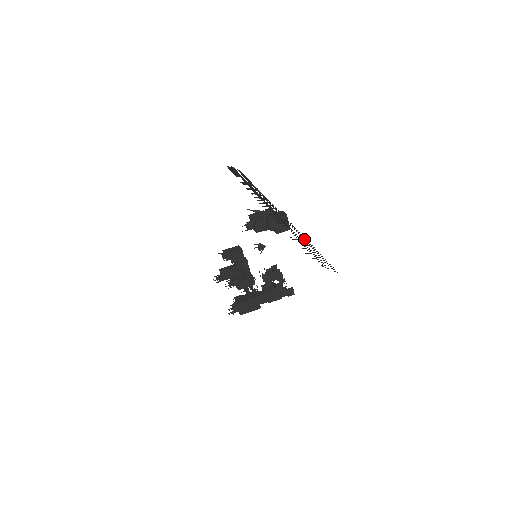
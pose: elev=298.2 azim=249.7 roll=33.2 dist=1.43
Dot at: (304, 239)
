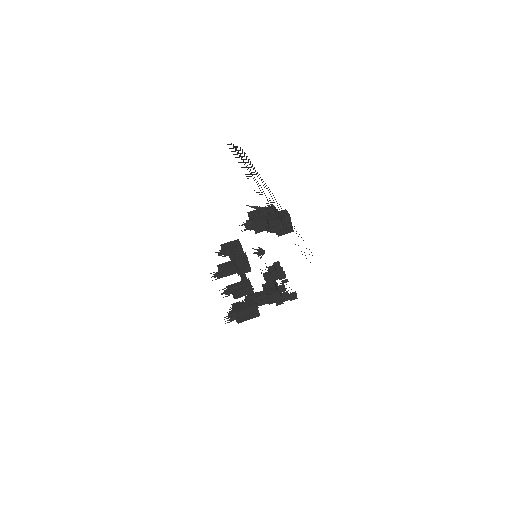
Dot at: occluded
